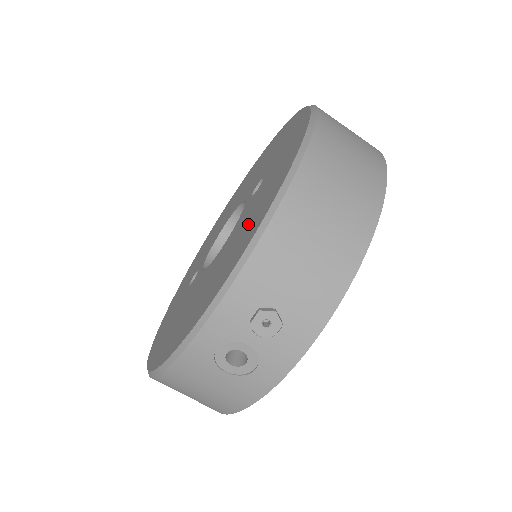
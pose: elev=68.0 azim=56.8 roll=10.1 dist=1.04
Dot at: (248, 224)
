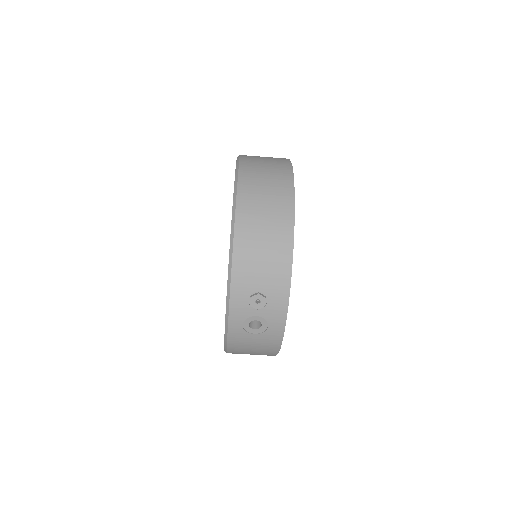
Dot at: occluded
